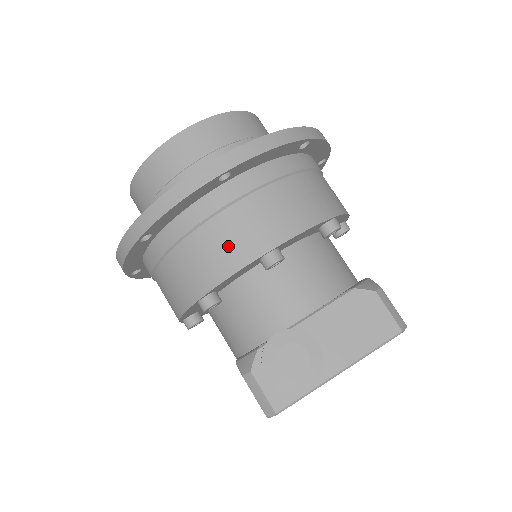
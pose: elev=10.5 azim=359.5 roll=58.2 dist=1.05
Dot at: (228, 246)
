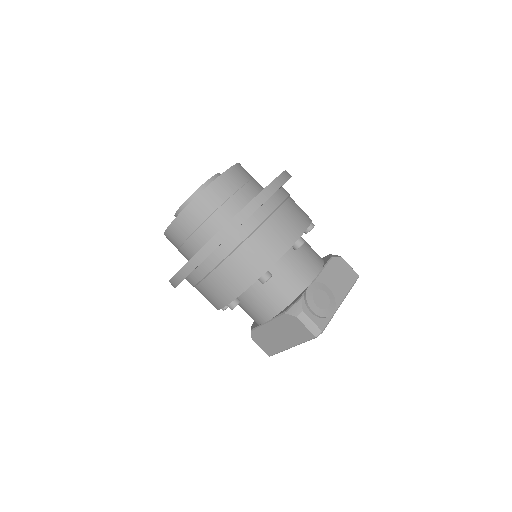
Dot at: (278, 237)
